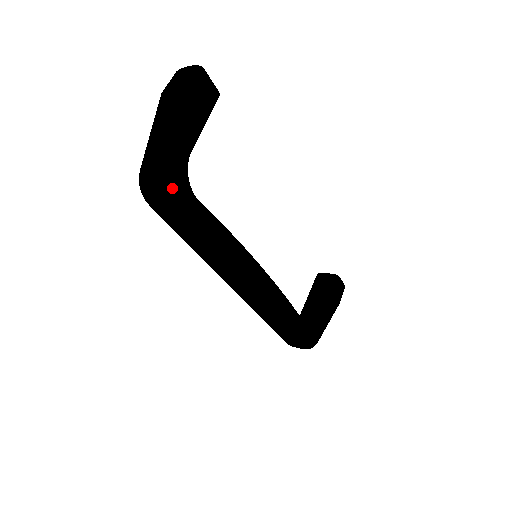
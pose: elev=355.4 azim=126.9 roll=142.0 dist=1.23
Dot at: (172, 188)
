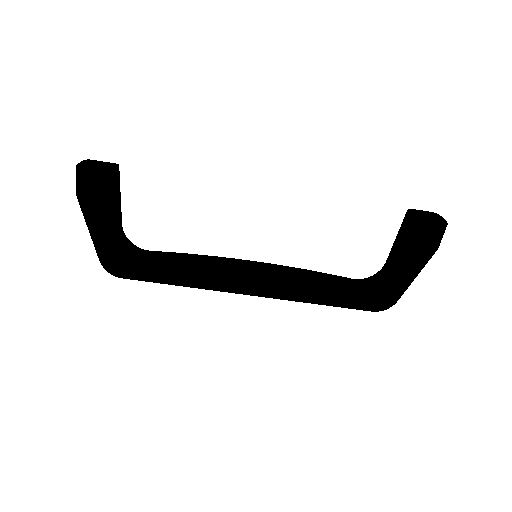
Dot at: (113, 271)
